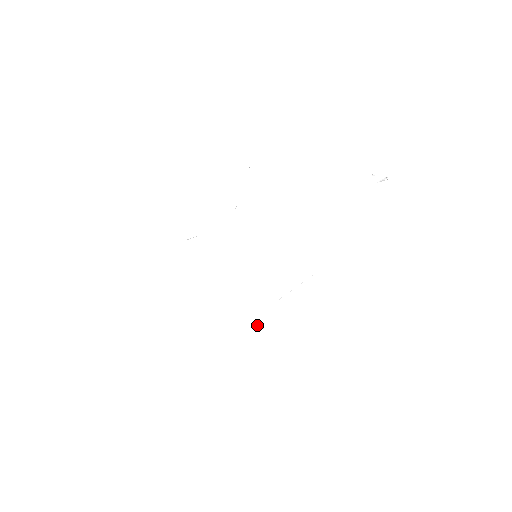
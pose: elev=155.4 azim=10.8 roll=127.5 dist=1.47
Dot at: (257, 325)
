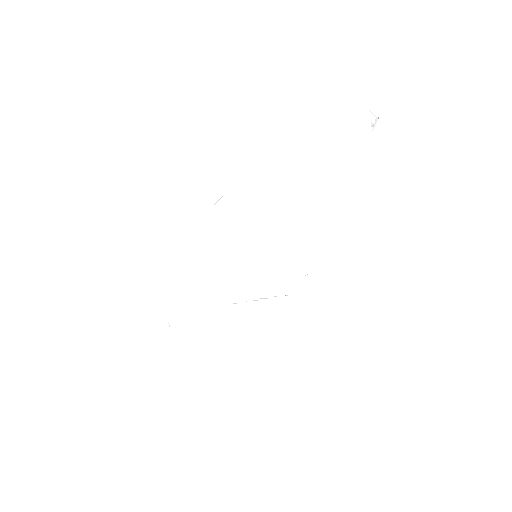
Dot at: (196, 322)
